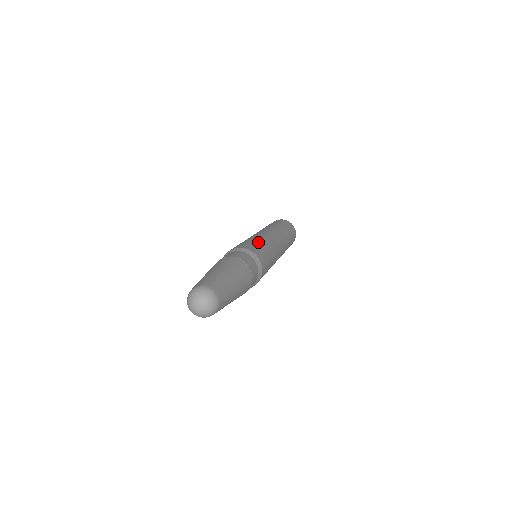
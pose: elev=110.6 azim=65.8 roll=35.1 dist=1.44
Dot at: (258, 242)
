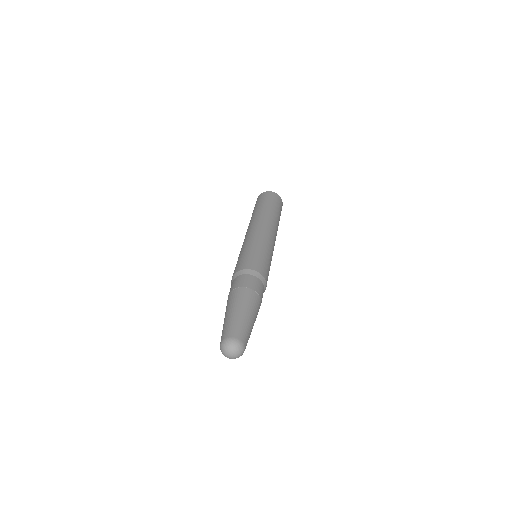
Dot at: (255, 251)
